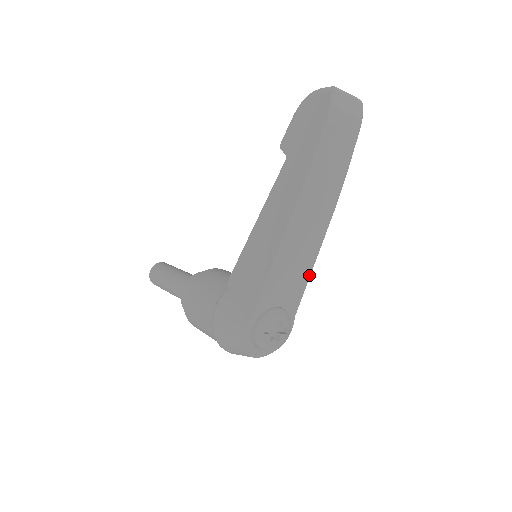
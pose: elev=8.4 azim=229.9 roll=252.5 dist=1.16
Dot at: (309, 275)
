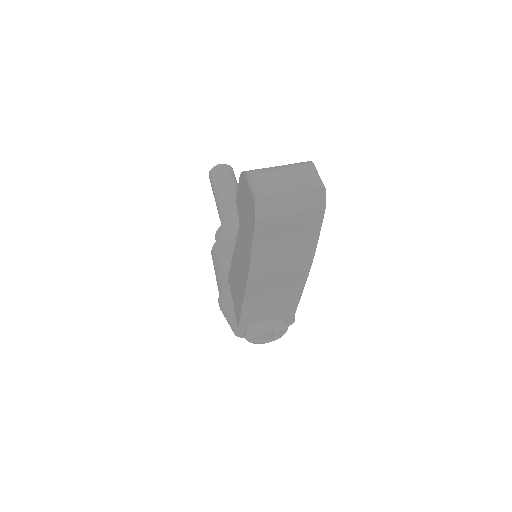
Dot at: (298, 301)
